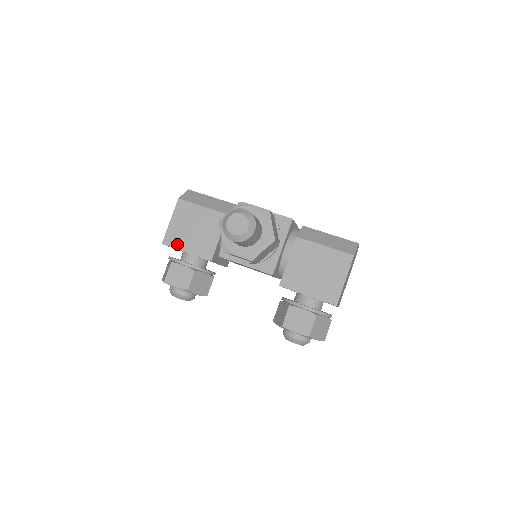
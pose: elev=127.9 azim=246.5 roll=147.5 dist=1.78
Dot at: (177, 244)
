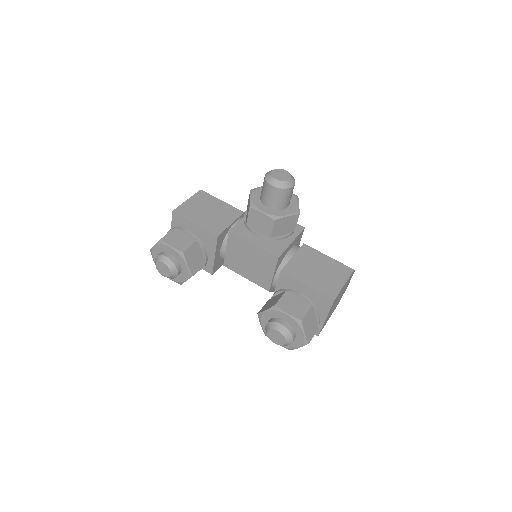
Dot at: (188, 216)
